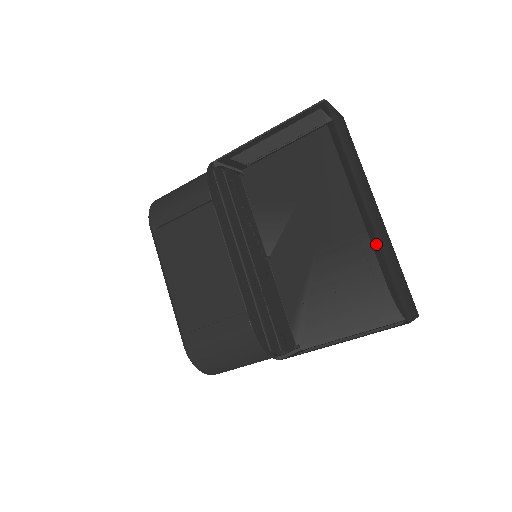
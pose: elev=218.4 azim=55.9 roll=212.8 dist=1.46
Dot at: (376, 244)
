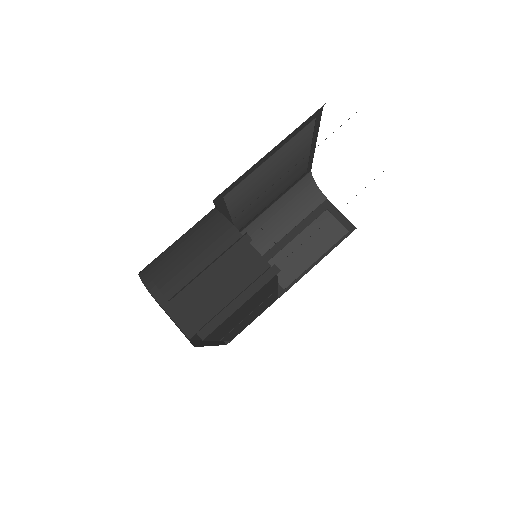
Dot at: occluded
